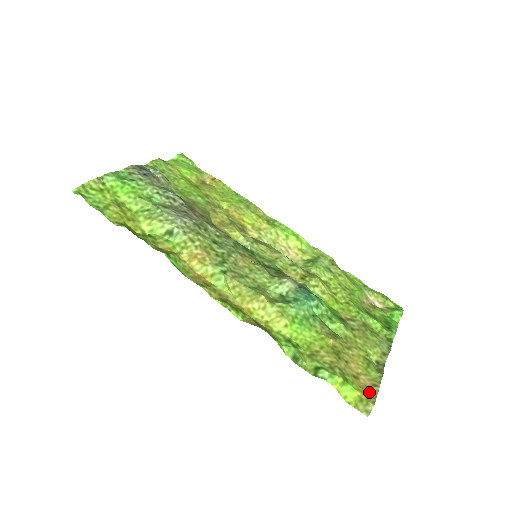
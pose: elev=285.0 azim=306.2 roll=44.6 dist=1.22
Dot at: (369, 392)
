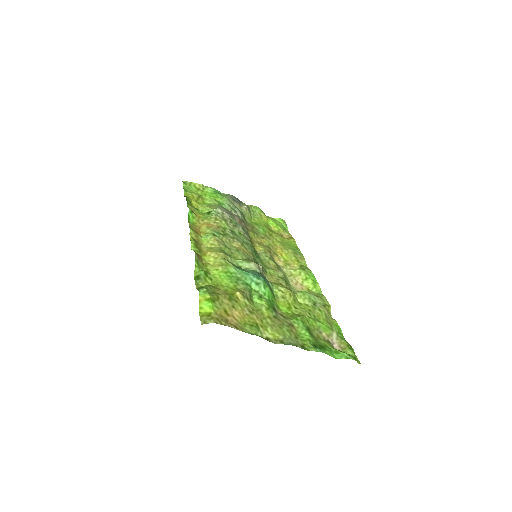
Dot at: (222, 320)
